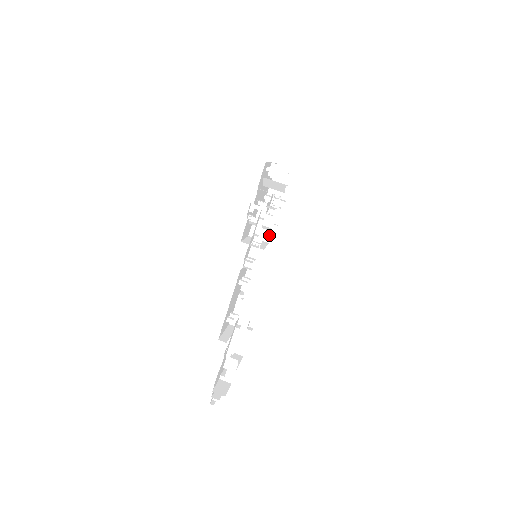
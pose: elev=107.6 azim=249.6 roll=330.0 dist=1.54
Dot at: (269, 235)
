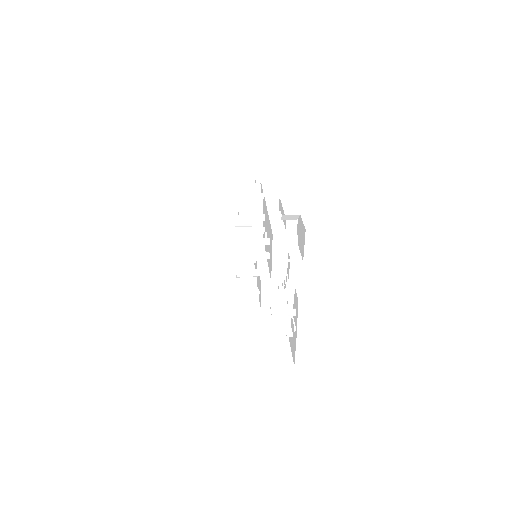
Dot at: occluded
